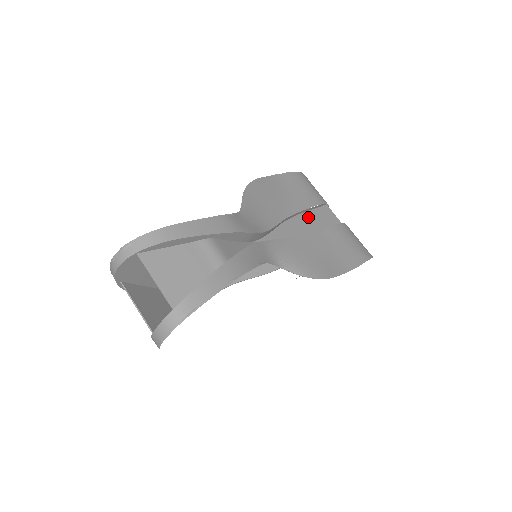
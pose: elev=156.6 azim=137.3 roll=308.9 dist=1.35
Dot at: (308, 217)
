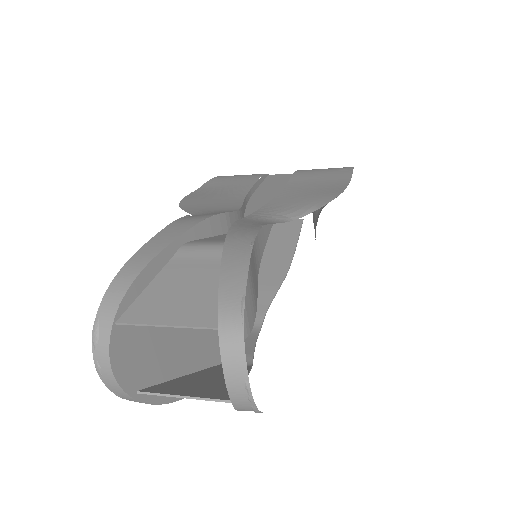
Dot at: (264, 189)
